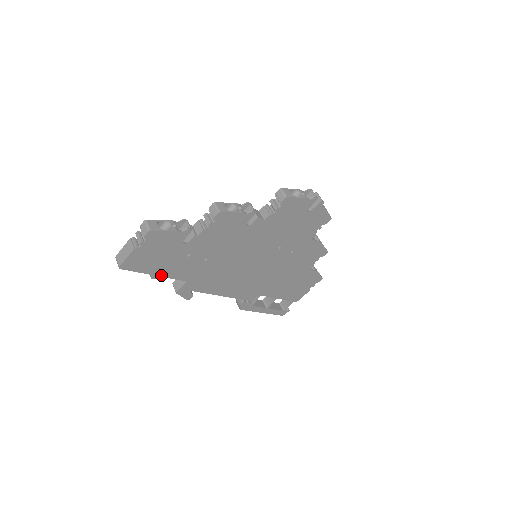
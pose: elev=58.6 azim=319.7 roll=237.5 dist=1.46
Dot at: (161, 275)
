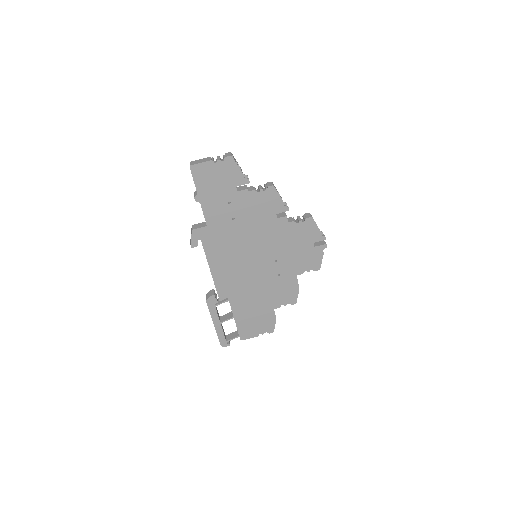
Dot at: (201, 202)
